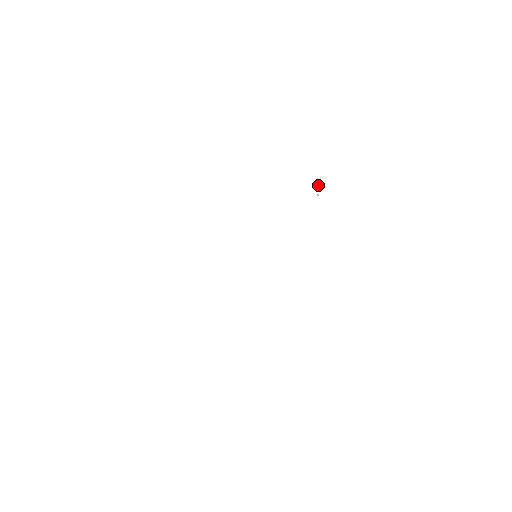
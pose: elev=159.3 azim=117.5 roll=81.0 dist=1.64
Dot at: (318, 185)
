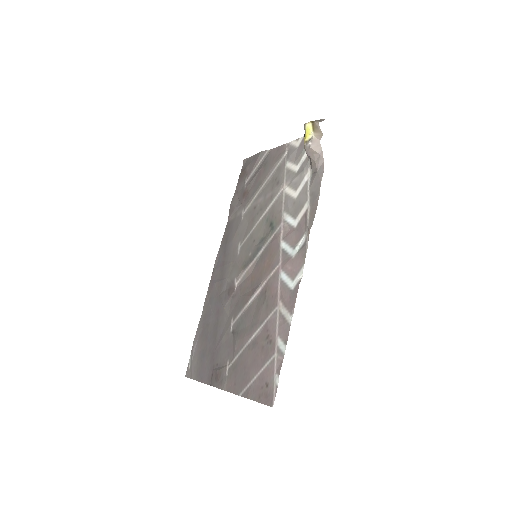
Dot at: (318, 153)
